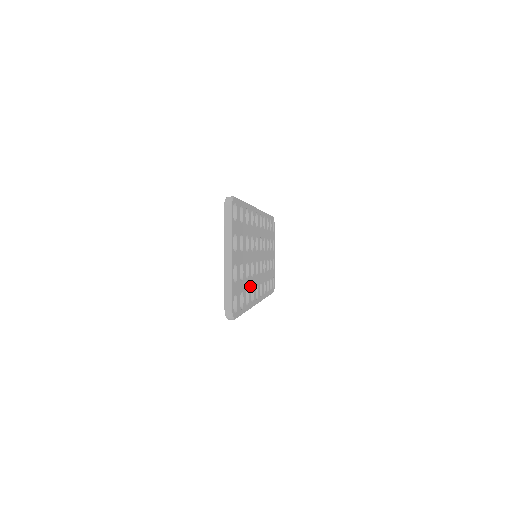
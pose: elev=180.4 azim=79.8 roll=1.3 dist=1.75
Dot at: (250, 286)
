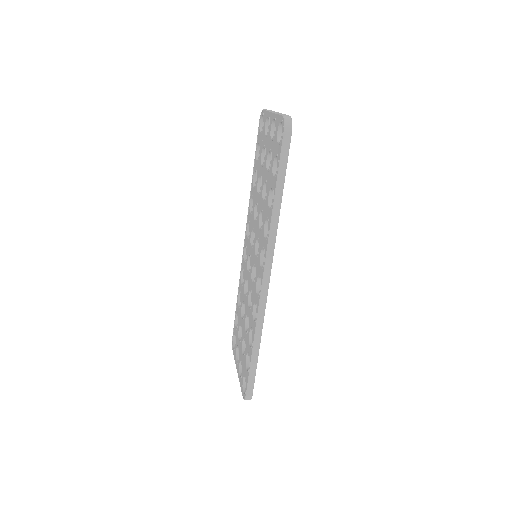
Dot at: occluded
